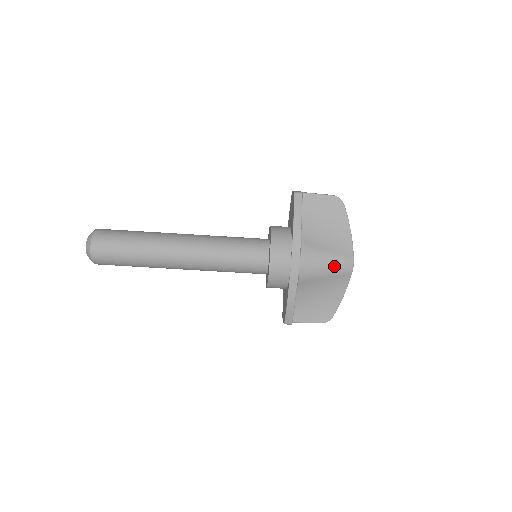
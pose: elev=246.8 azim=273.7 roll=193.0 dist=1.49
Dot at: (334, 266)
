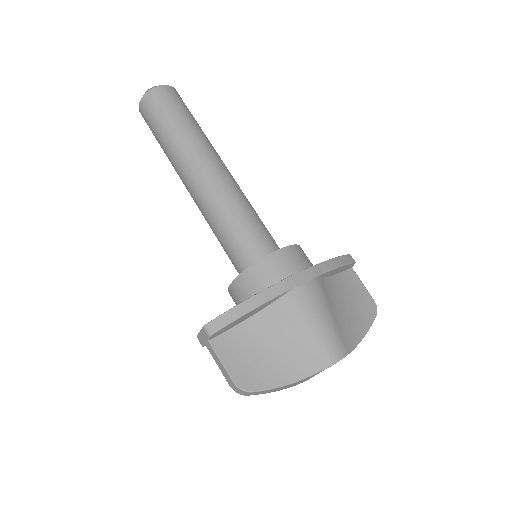
Dot at: (325, 332)
